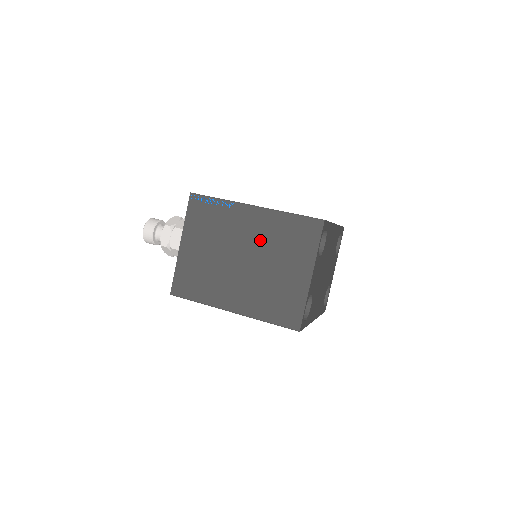
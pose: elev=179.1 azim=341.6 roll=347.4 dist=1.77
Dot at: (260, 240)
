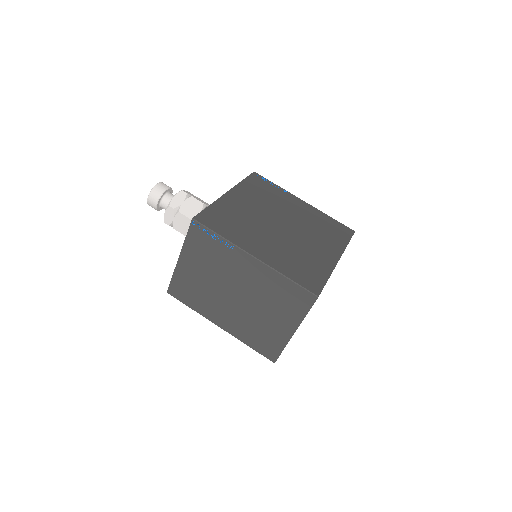
Dot at: (254, 287)
